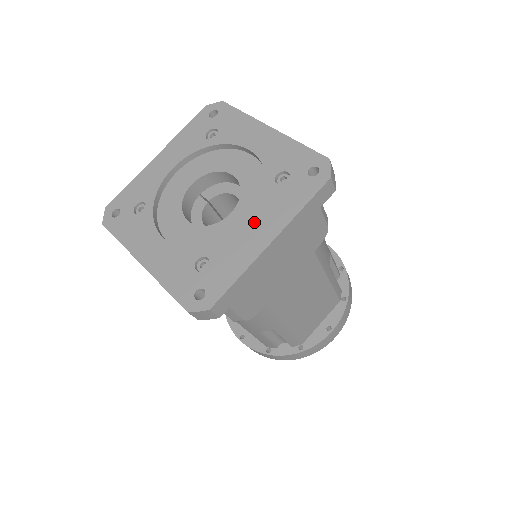
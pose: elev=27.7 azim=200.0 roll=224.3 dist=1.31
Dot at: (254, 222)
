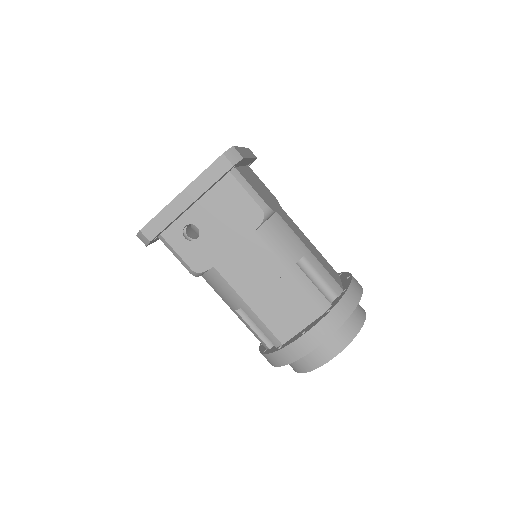
Dot at: occluded
